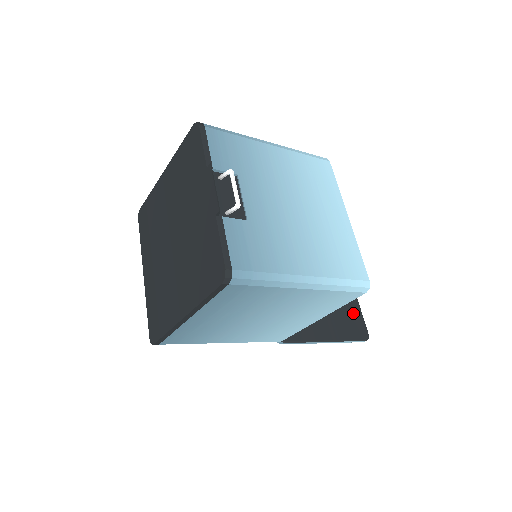
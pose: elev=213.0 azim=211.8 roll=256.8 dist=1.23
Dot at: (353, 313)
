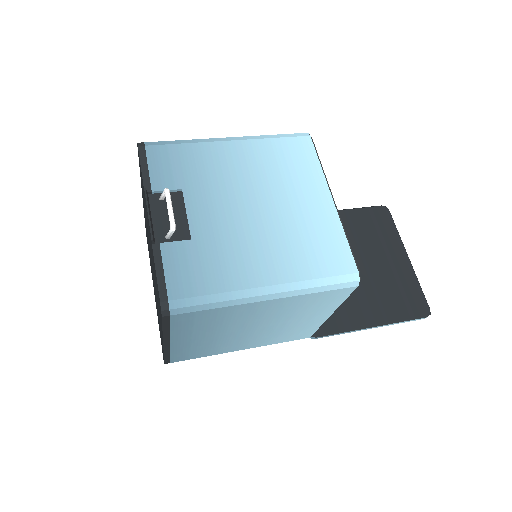
Dot at: (407, 287)
